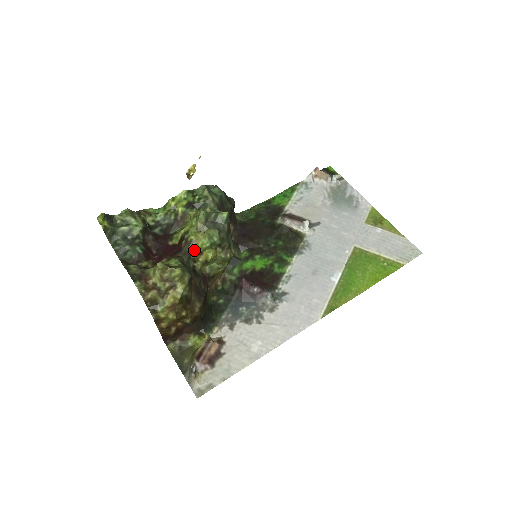
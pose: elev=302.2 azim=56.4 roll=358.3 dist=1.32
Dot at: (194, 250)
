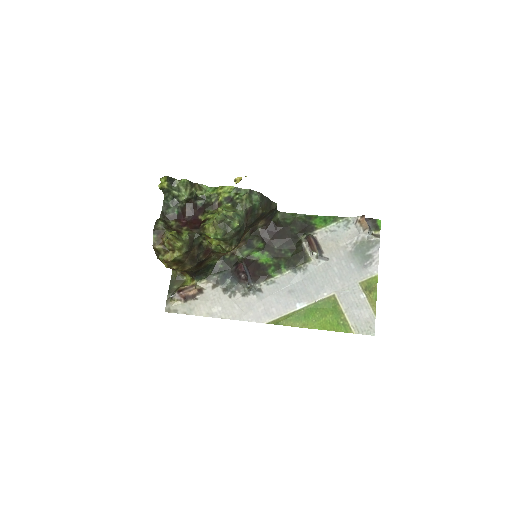
Dot at: (205, 234)
